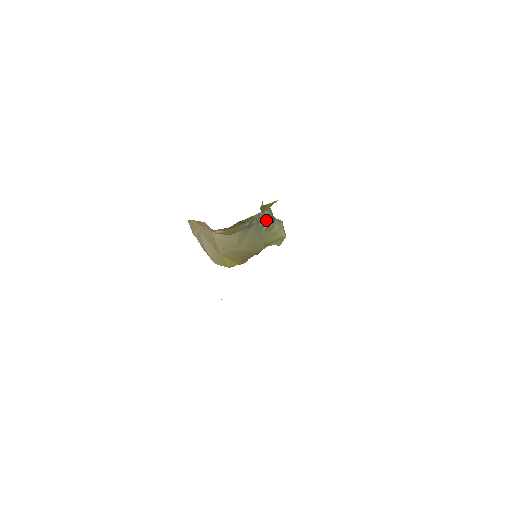
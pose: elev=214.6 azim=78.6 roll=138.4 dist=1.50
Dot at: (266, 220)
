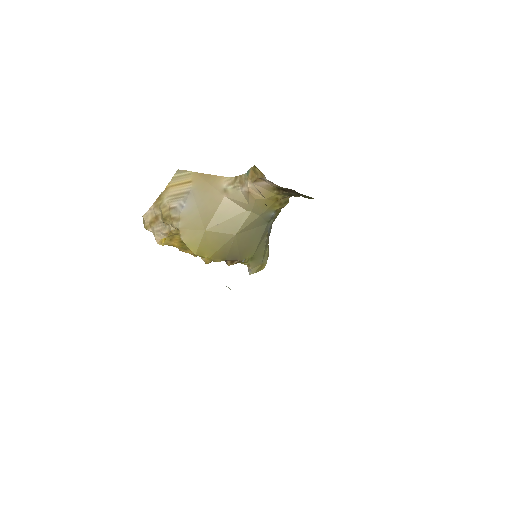
Dot at: (269, 233)
